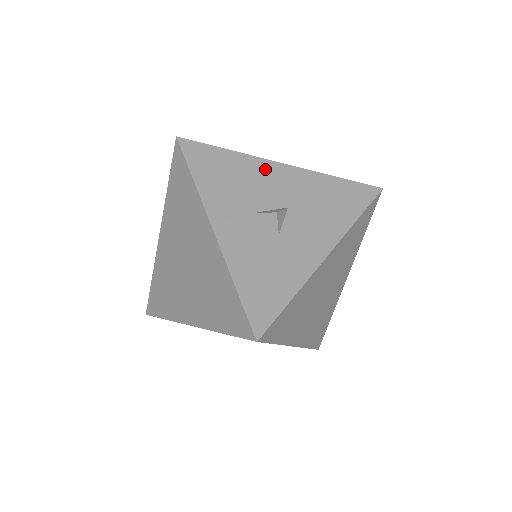
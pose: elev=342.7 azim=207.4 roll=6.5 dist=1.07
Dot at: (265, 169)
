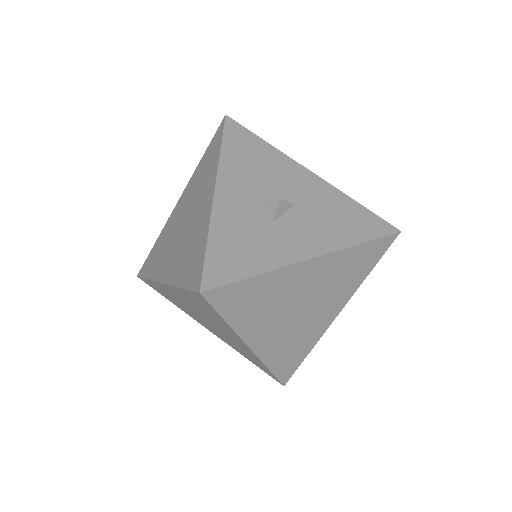
Dot at: (291, 168)
